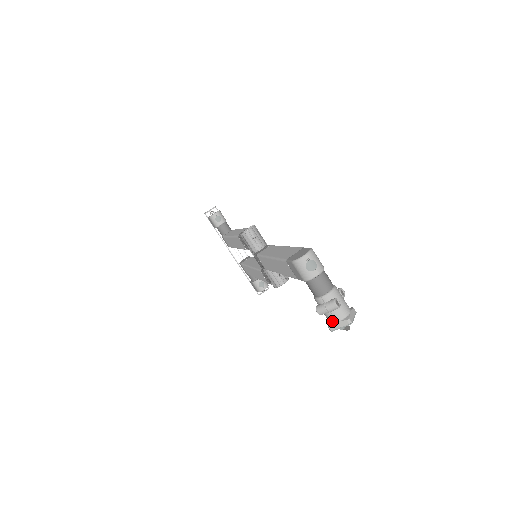
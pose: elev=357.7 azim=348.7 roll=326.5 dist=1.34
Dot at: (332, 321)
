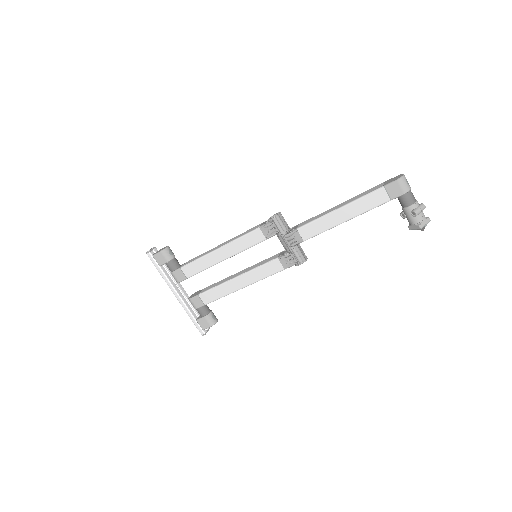
Dot at: (421, 220)
